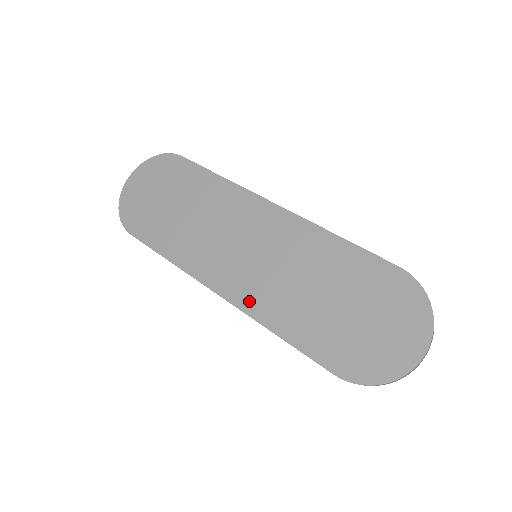
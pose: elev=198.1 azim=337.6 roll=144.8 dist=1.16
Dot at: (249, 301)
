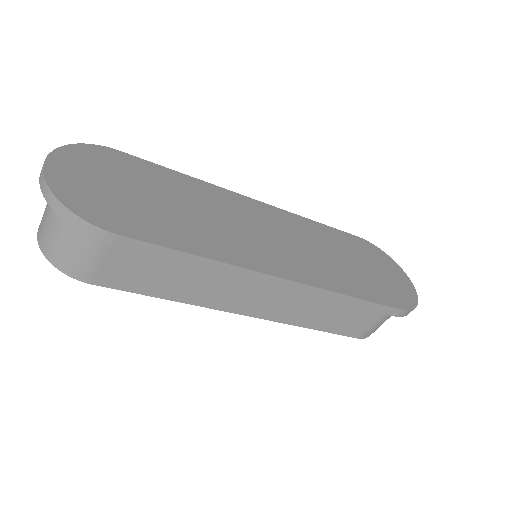
Dot at: (314, 277)
